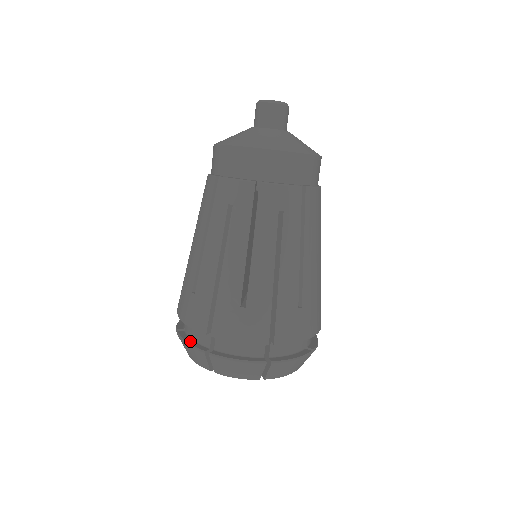
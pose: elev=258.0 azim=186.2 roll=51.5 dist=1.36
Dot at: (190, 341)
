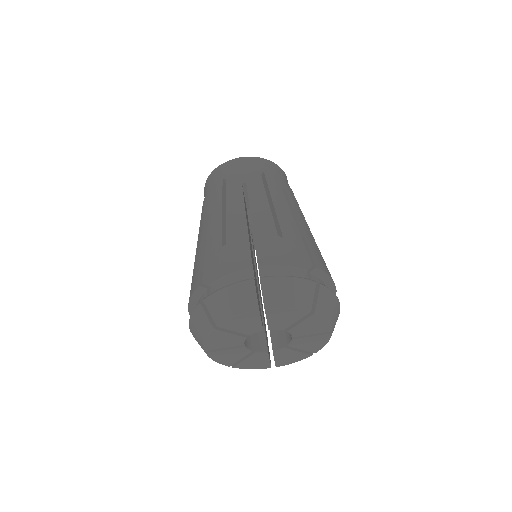
Dot at: (229, 287)
